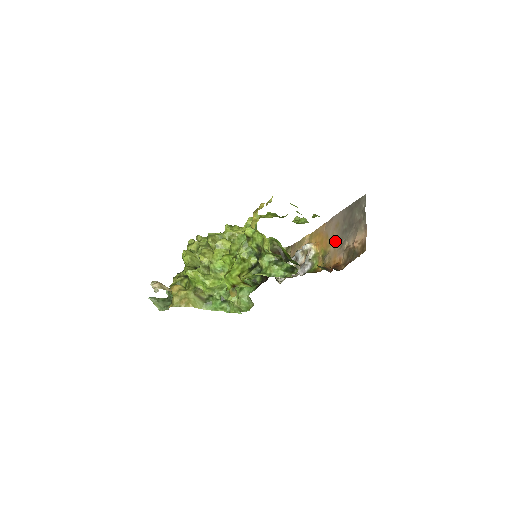
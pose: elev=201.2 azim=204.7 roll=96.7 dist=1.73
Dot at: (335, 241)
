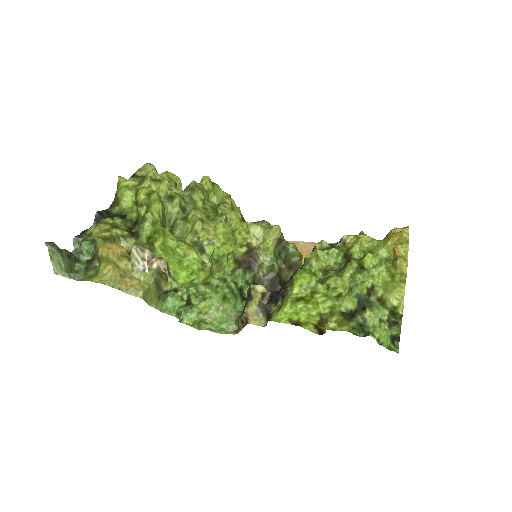
Dot at: occluded
